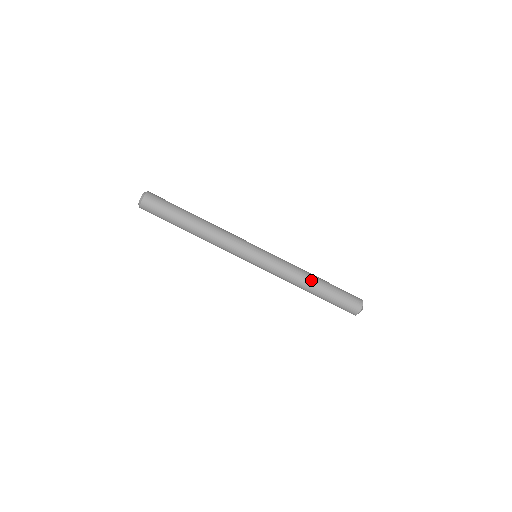
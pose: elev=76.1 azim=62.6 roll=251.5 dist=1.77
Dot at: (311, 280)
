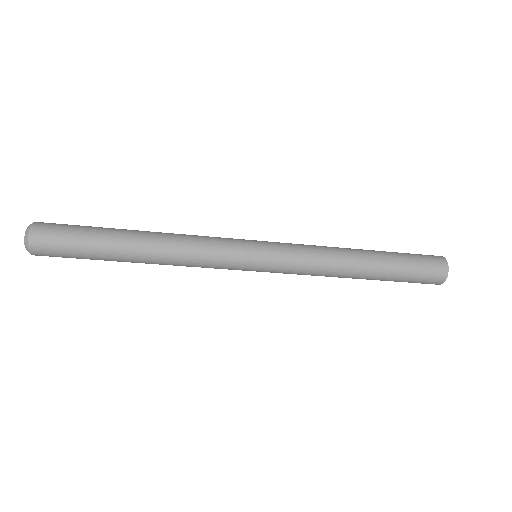
Dot at: (357, 260)
